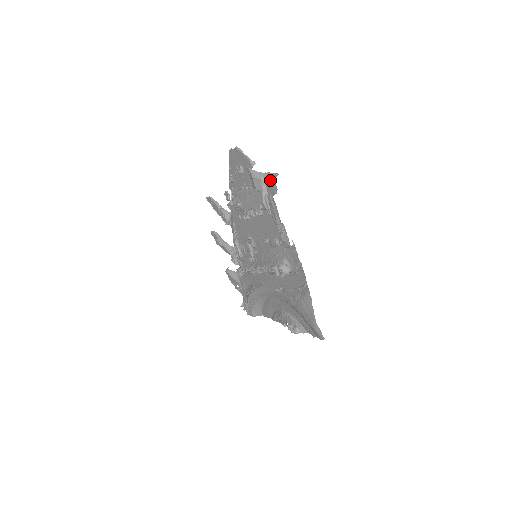
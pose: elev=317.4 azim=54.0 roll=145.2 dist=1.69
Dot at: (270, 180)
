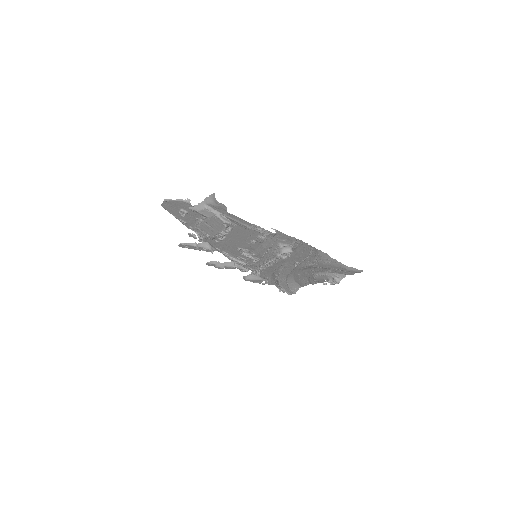
Dot at: (213, 203)
